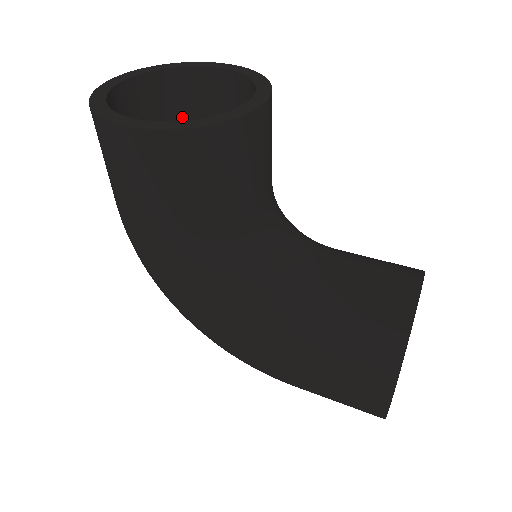
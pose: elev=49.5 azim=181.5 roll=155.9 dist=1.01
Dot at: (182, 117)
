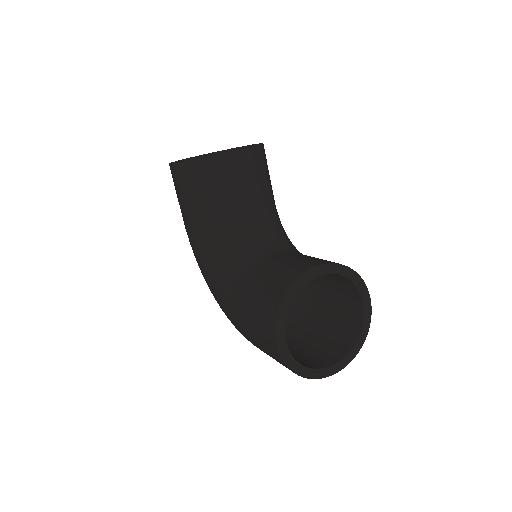
Dot at: occluded
